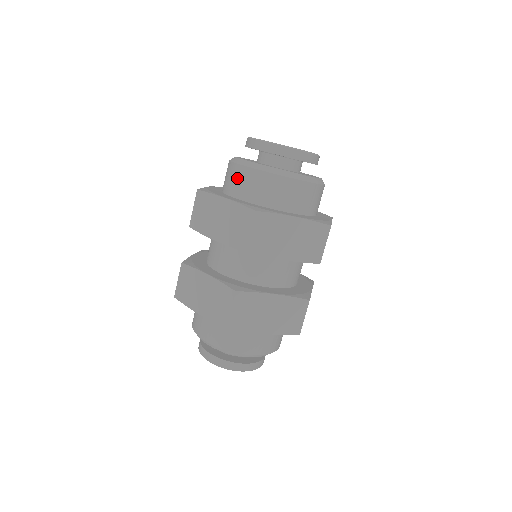
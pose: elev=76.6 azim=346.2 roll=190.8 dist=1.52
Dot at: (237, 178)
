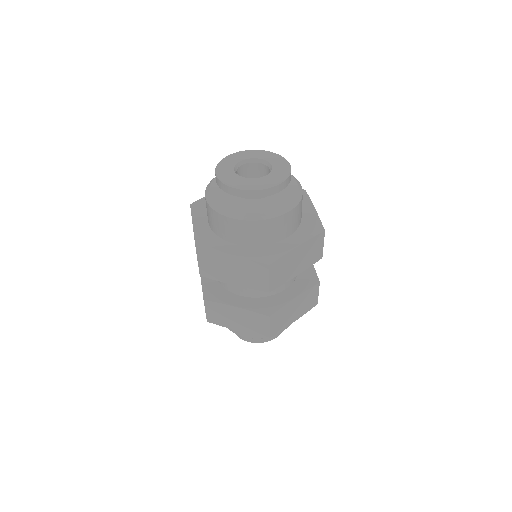
Dot at: (231, 229)
